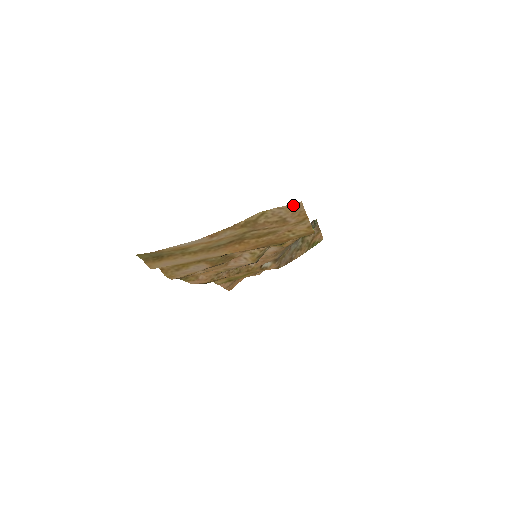
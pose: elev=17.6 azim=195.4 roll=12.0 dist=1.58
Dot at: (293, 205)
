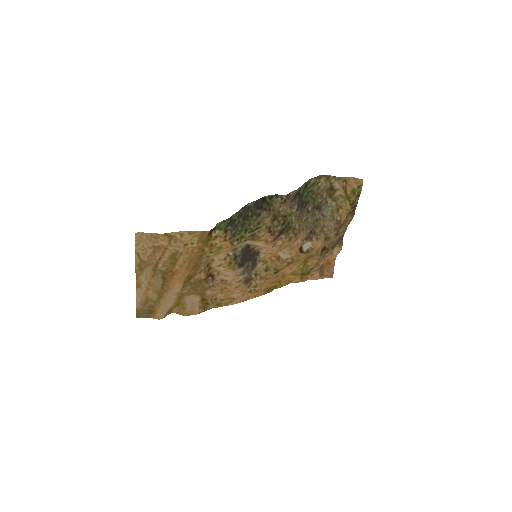
Dot at: (137, 238)
